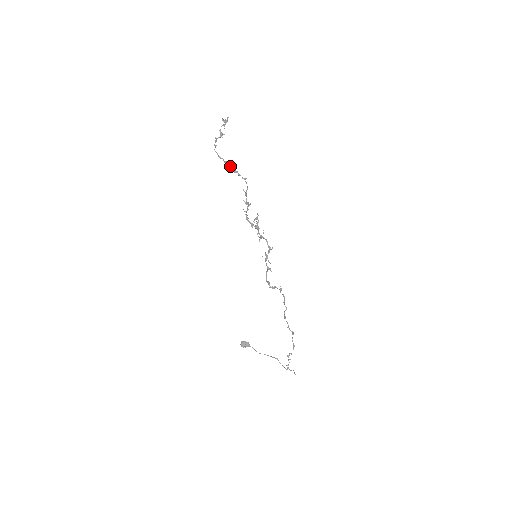
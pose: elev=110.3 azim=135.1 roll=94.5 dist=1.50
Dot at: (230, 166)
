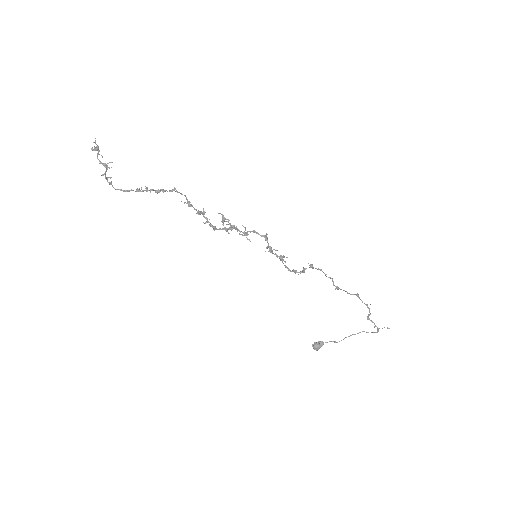
Dot at: (146, 191)
